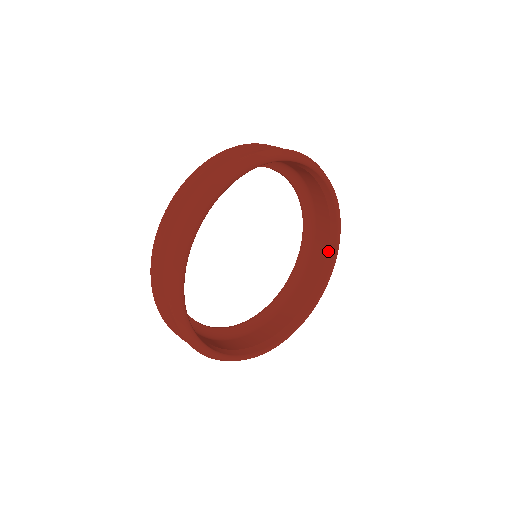
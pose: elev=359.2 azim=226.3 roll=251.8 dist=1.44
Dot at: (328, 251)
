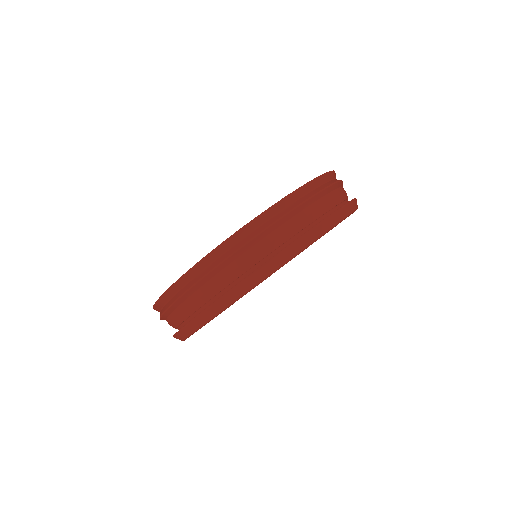
Dot at: occluded
